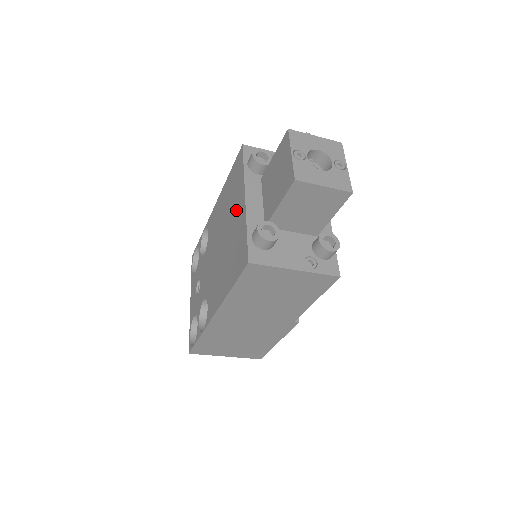
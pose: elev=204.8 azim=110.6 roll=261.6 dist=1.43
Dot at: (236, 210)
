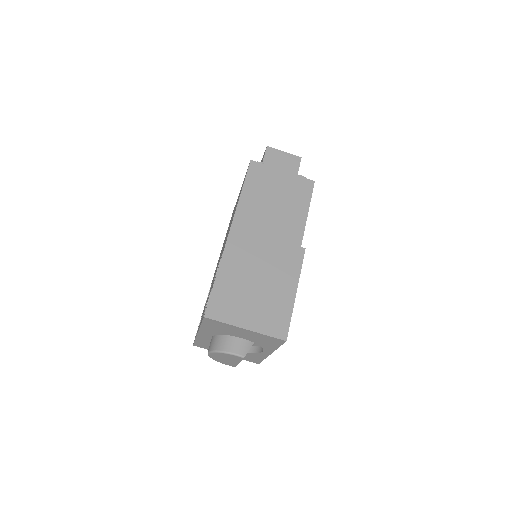
Dot at: occluded
